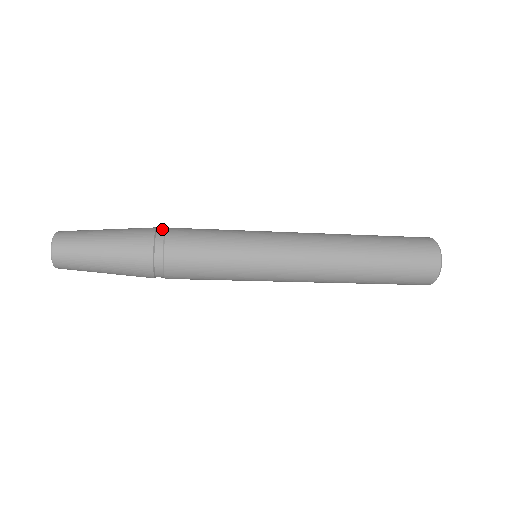
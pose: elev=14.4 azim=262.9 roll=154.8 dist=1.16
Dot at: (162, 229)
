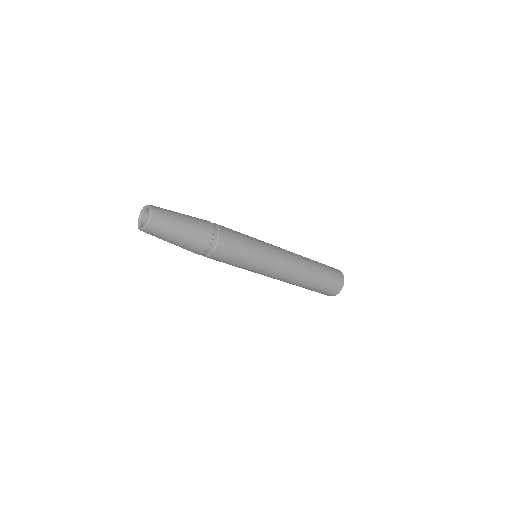
Dot at: occluded
